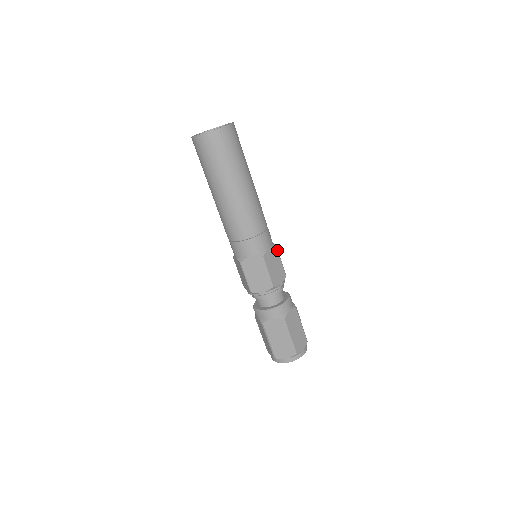
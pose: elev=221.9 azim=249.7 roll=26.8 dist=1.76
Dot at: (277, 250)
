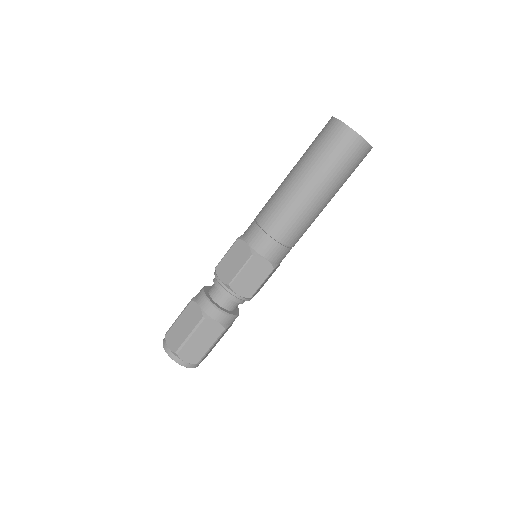
Dot at: occluded
